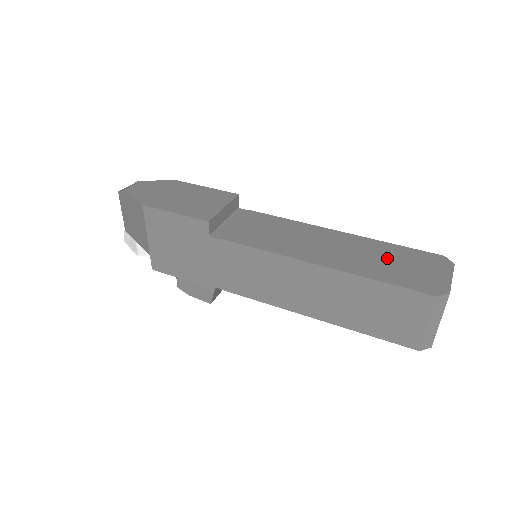
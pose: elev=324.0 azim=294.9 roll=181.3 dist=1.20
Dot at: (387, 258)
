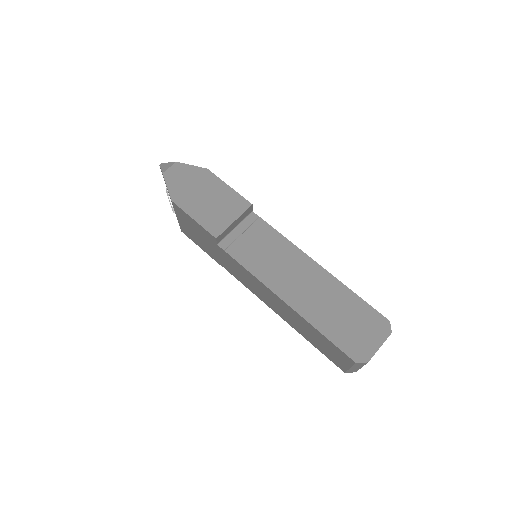
Dot at: (342, 311)
